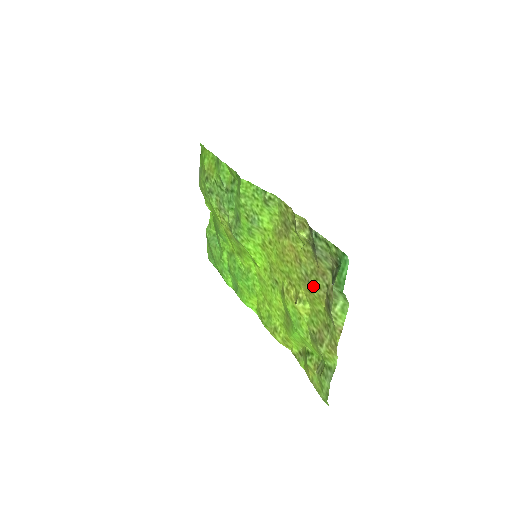
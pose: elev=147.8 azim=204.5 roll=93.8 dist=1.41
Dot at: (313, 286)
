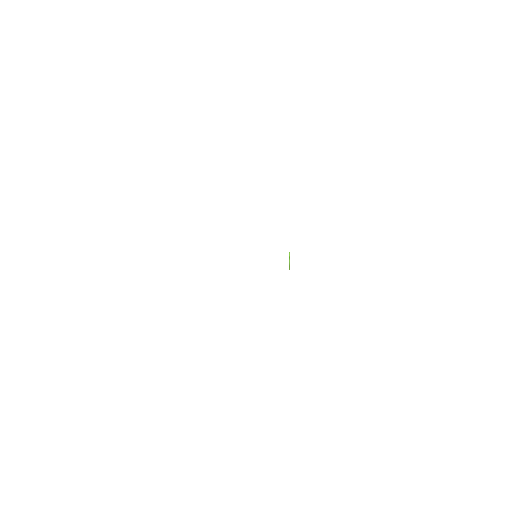
Dot at: occluded
